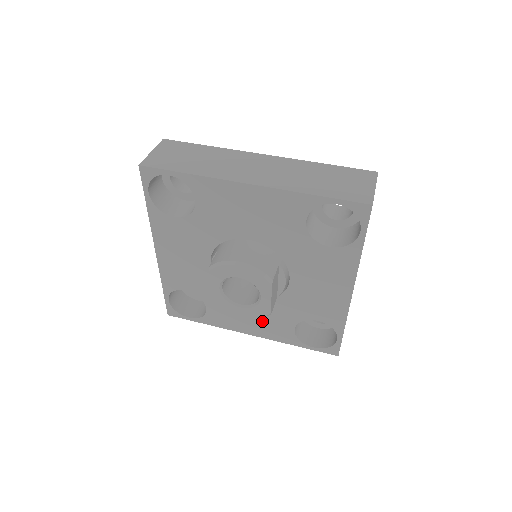
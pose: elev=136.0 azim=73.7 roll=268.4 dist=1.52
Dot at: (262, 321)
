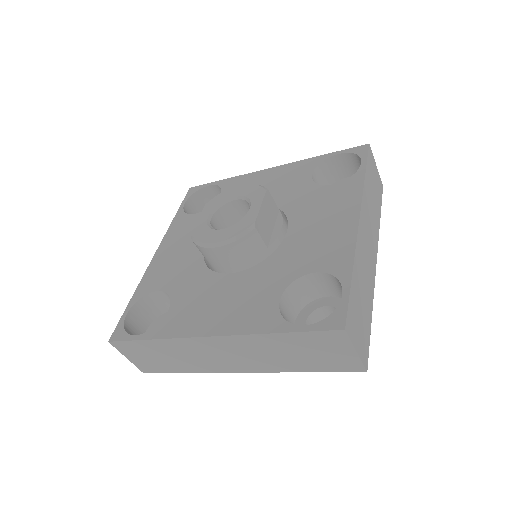
Dot at: (237, 303)
